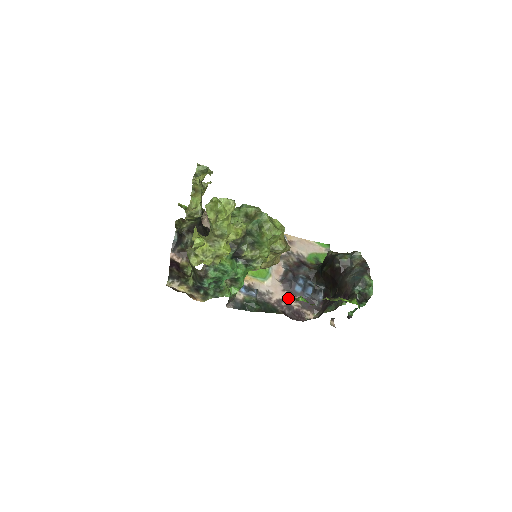
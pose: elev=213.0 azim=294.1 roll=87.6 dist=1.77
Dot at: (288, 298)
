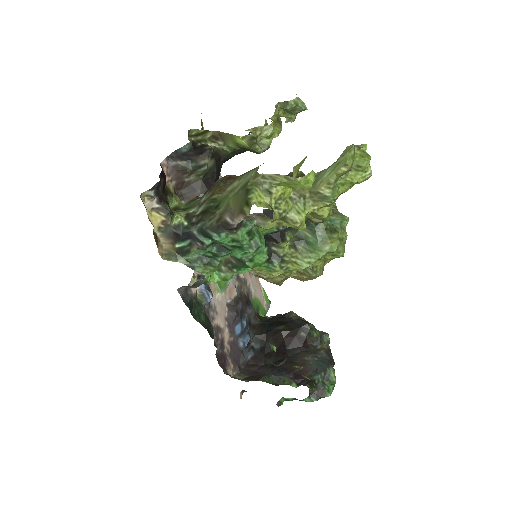
Dot at: (225, 332)
